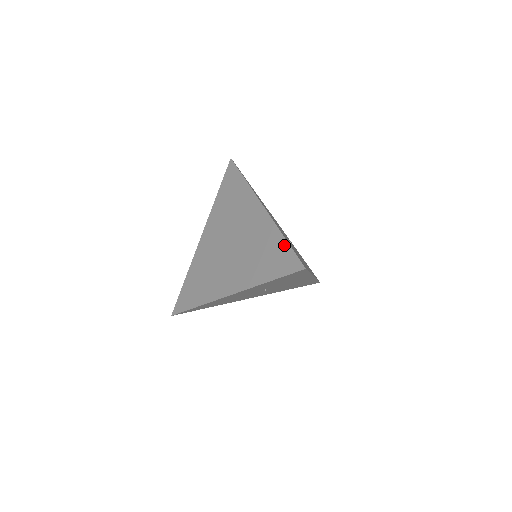
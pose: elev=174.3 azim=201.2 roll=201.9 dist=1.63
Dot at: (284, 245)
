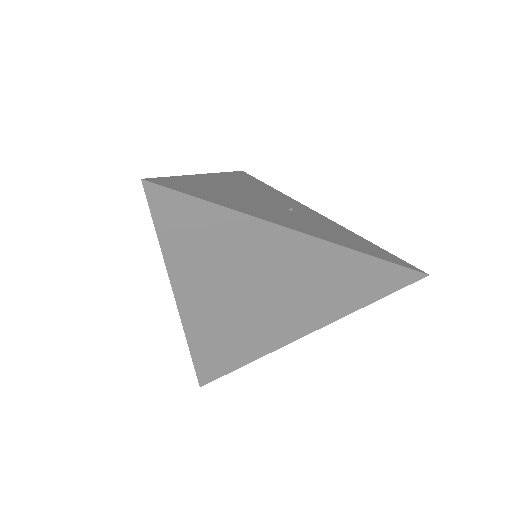
Dot at: (381, 266)
